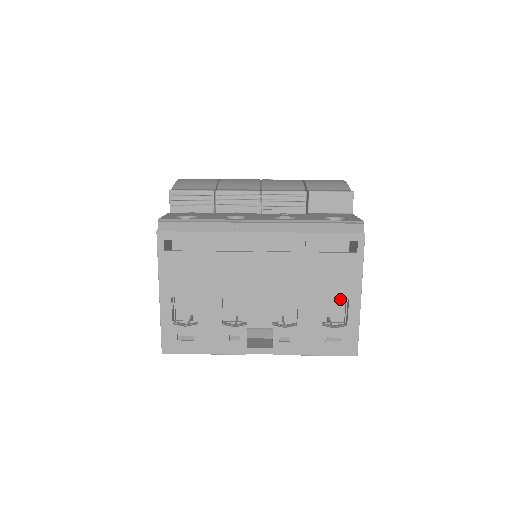
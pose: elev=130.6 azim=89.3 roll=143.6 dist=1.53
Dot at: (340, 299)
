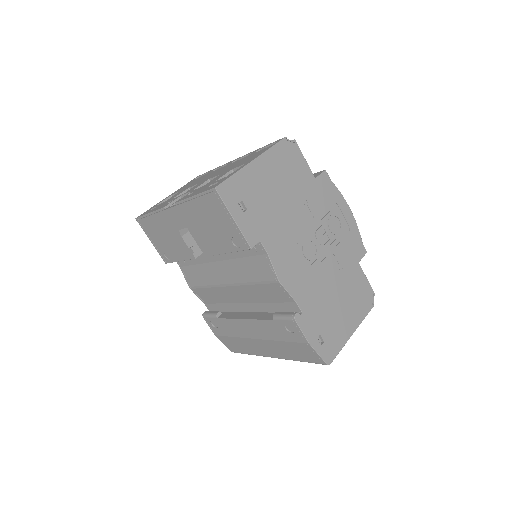
Dot at: occluded
